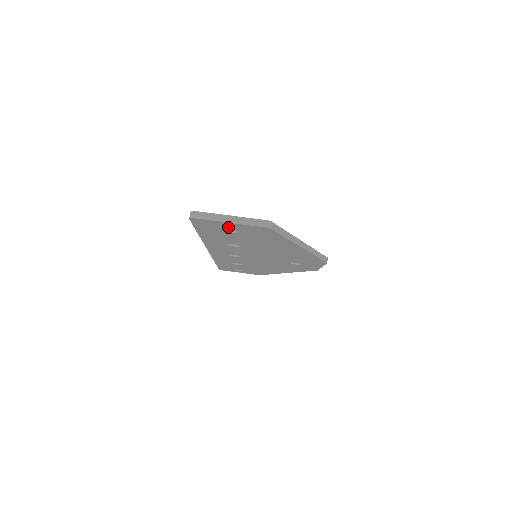
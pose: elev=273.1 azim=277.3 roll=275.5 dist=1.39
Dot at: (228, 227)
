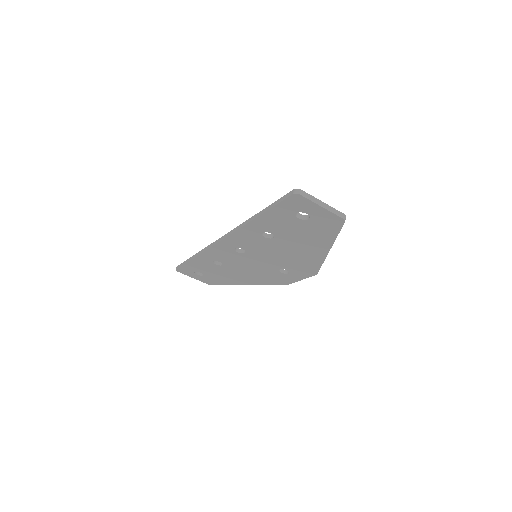
Dot at: (310, 212)
